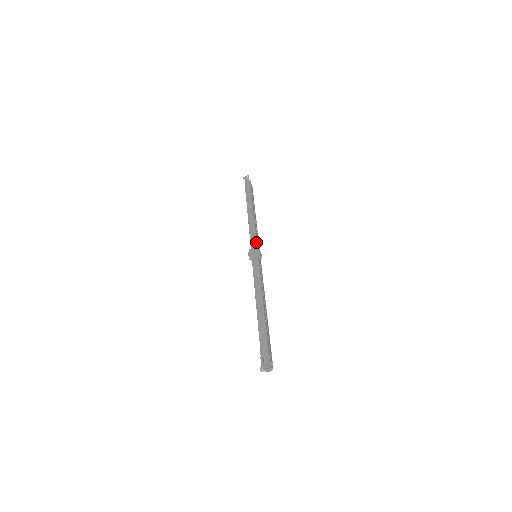
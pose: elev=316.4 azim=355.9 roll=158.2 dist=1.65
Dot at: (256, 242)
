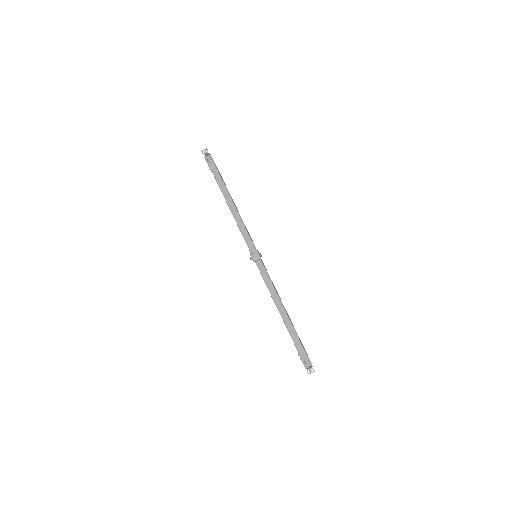
Dot at: (252, 242)
